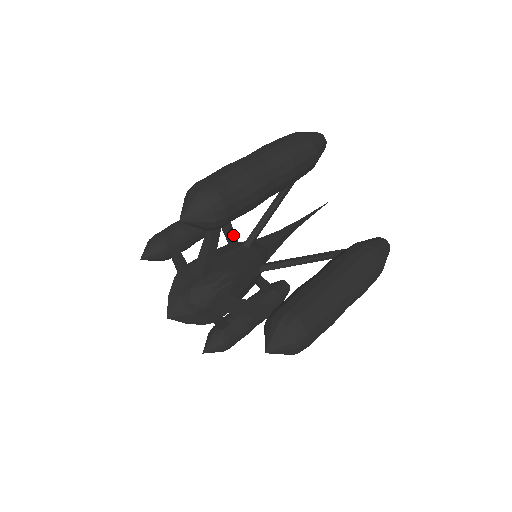
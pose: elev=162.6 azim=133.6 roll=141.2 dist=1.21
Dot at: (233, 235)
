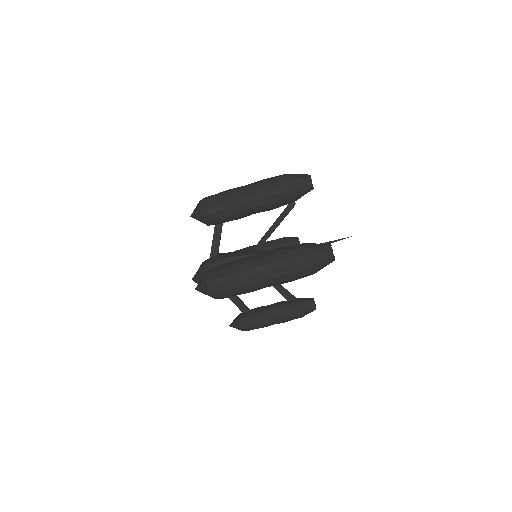
Dot at: occluded
